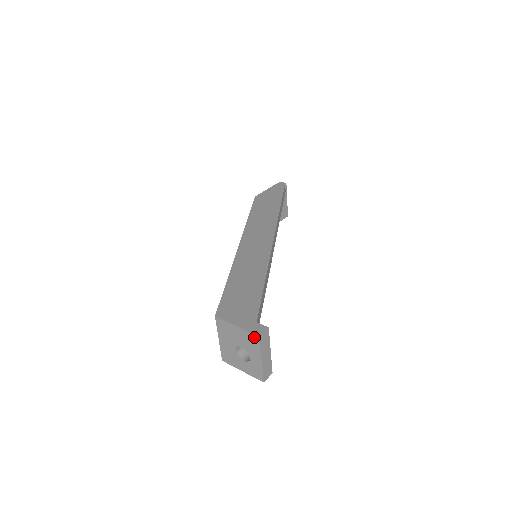
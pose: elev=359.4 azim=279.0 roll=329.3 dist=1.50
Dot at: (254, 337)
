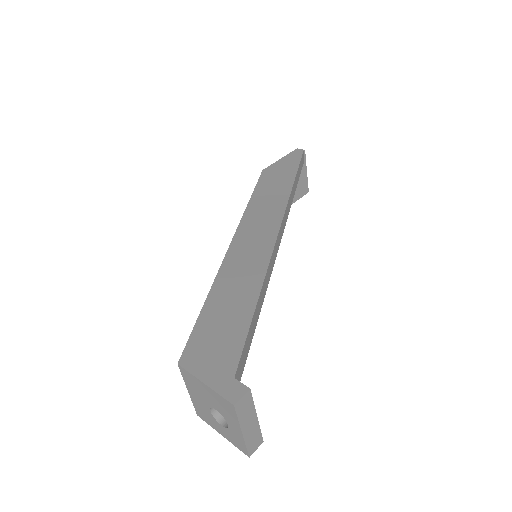
Dot at: (228, 404)
